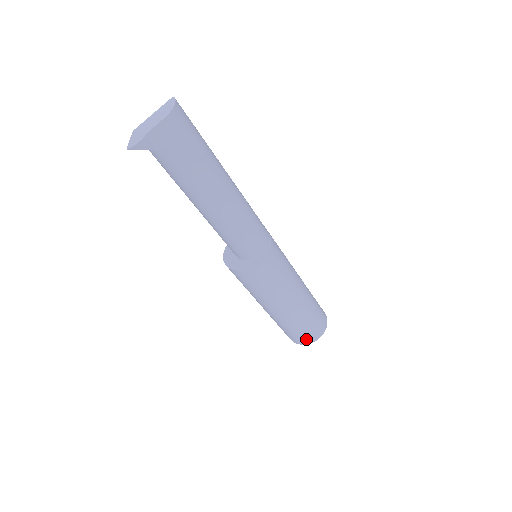
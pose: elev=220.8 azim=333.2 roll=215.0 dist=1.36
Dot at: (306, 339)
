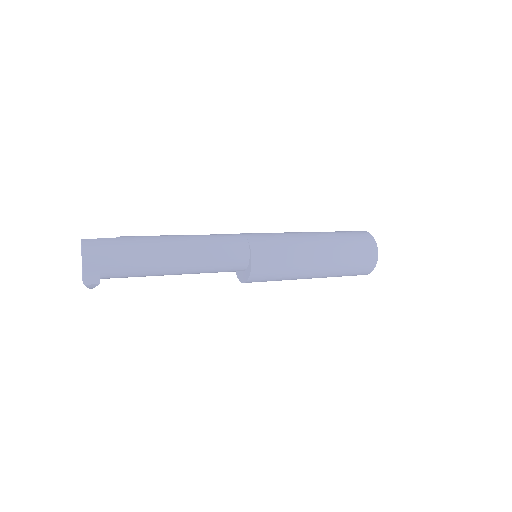
Dot at: (364, 272)
